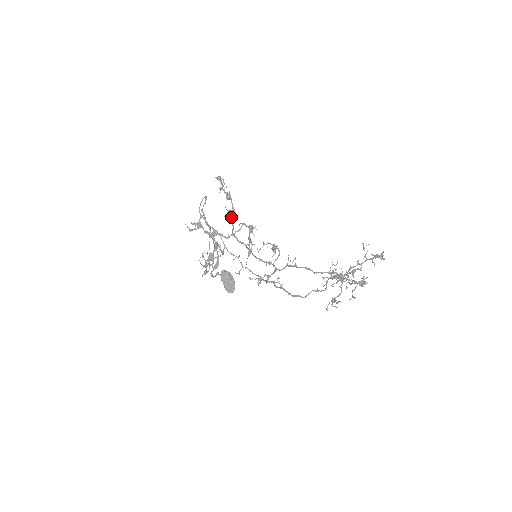
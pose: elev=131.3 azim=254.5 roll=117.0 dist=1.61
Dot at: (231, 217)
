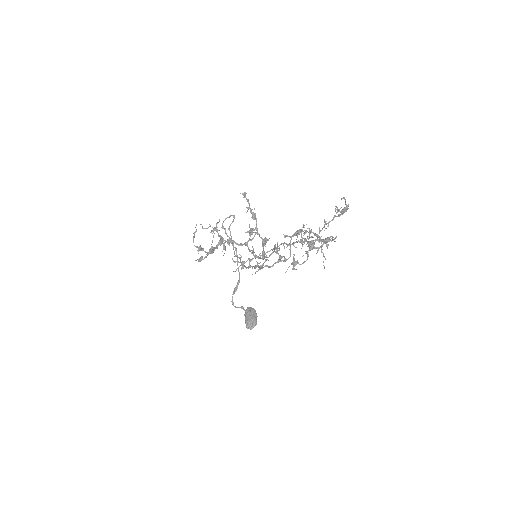
Dot at: (251, 232)
